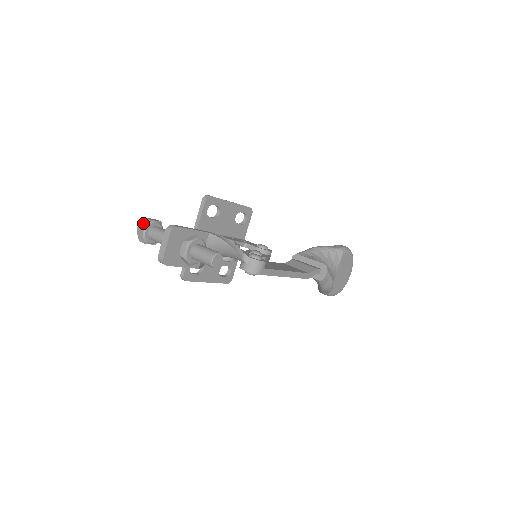
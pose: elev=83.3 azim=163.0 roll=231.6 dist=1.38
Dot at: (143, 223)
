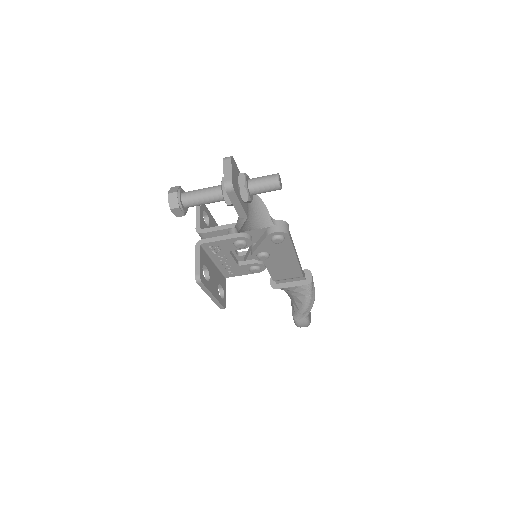
Dot at: (173, 189)
